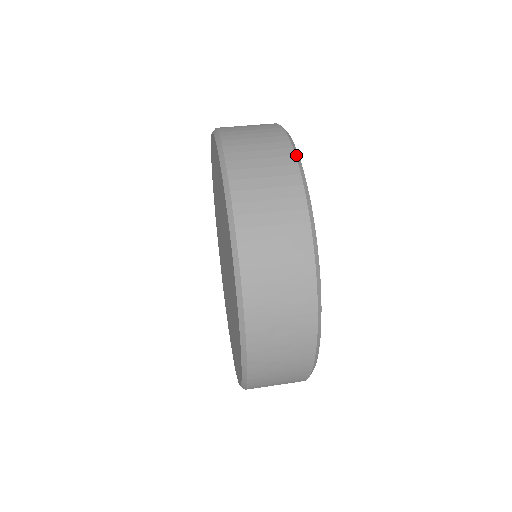
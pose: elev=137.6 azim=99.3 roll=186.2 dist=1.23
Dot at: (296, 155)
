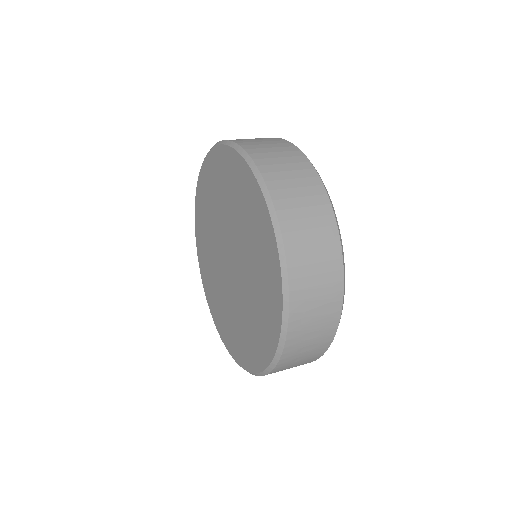
Dot at: (323, 184)
